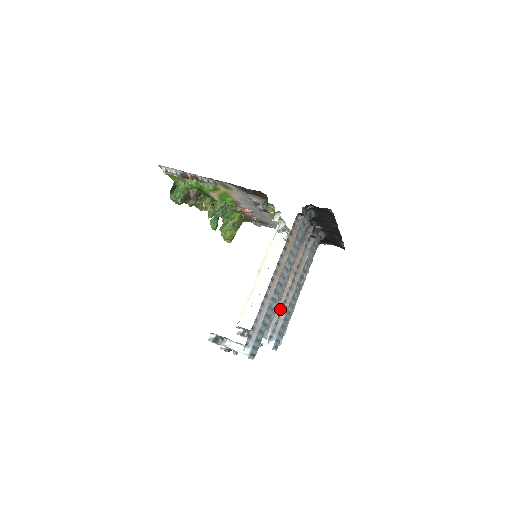
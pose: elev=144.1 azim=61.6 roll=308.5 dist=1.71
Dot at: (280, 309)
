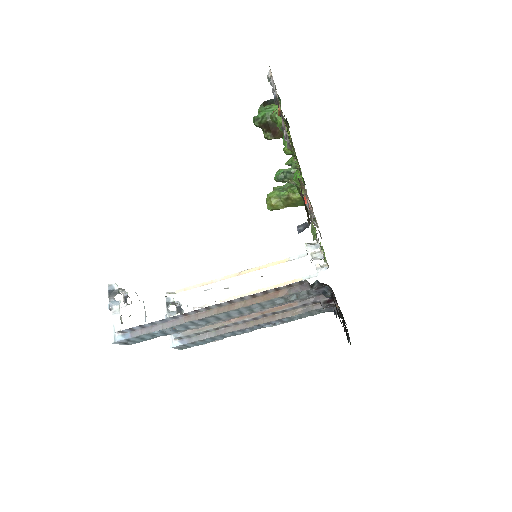
Dot at: (213, 328)
